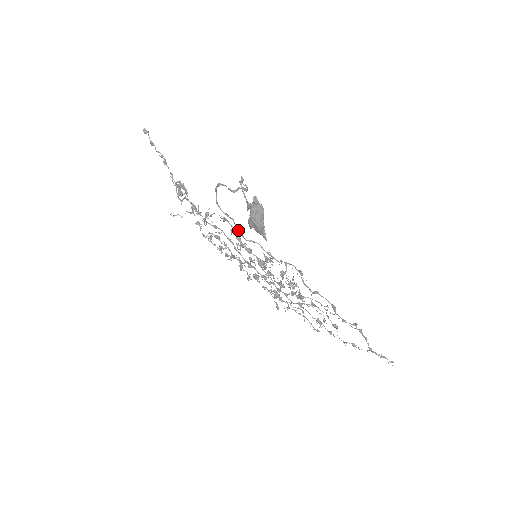
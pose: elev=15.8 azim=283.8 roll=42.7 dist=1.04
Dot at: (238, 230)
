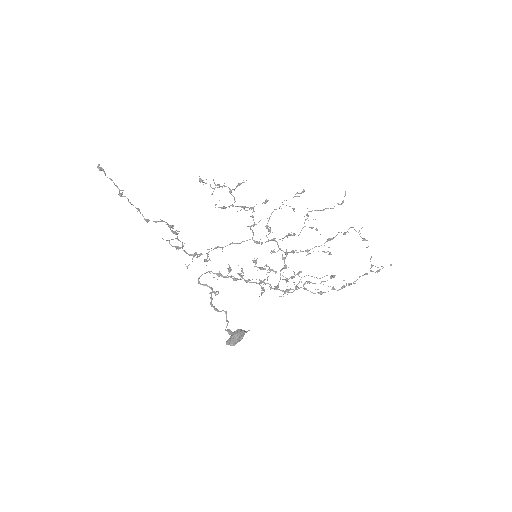
Dot at: occluded
